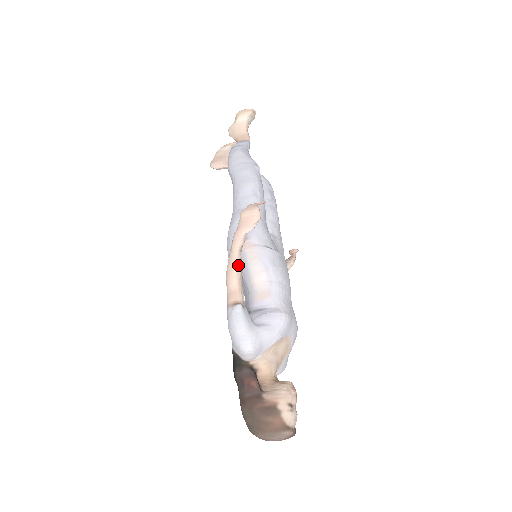
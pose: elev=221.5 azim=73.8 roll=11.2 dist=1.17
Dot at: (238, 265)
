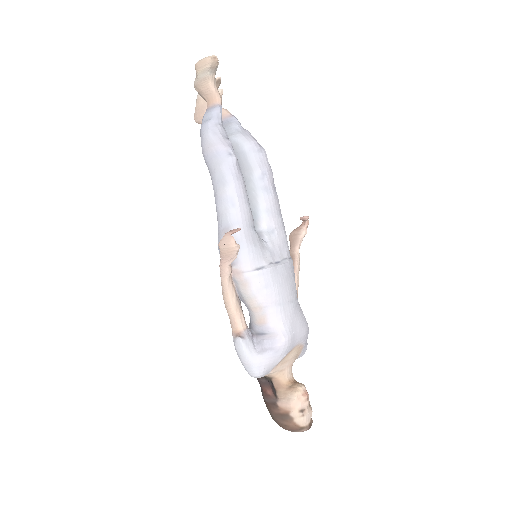
Dot at: (231, 295)
